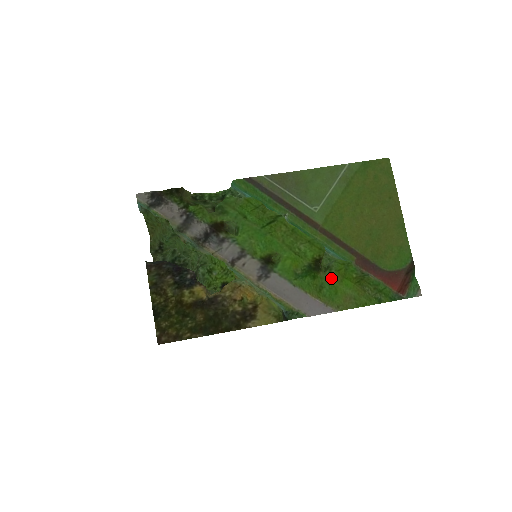
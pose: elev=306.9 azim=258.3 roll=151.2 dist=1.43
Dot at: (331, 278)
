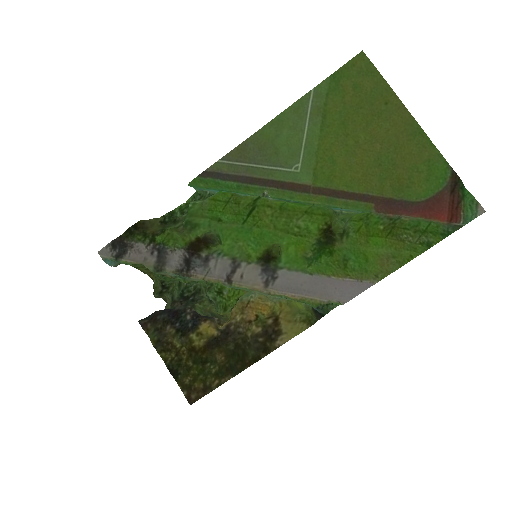
Dot at: (352, 244)
